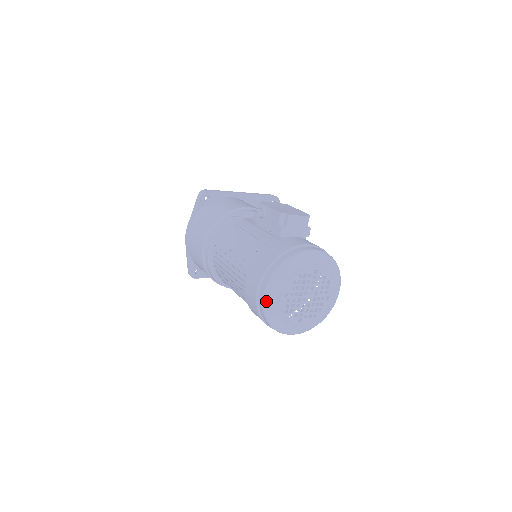
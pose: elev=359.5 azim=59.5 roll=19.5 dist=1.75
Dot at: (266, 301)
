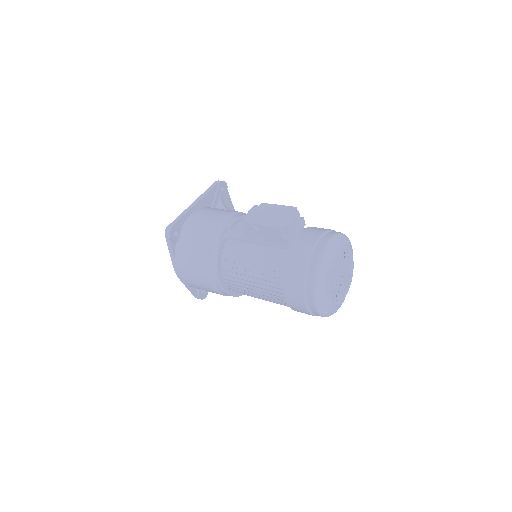
Dot at: (319, 307)
